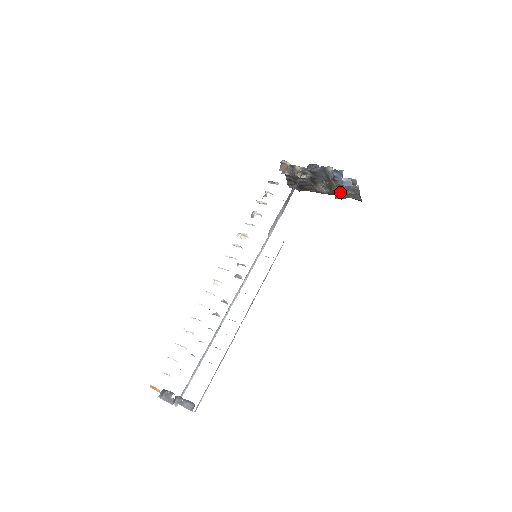
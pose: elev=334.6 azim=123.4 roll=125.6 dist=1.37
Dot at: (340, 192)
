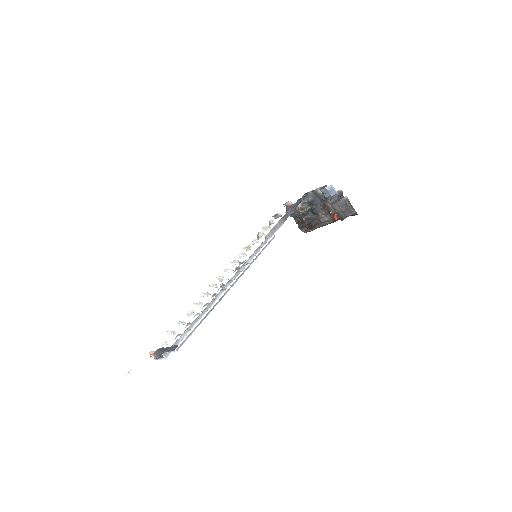
Dot at: (337, 212)
